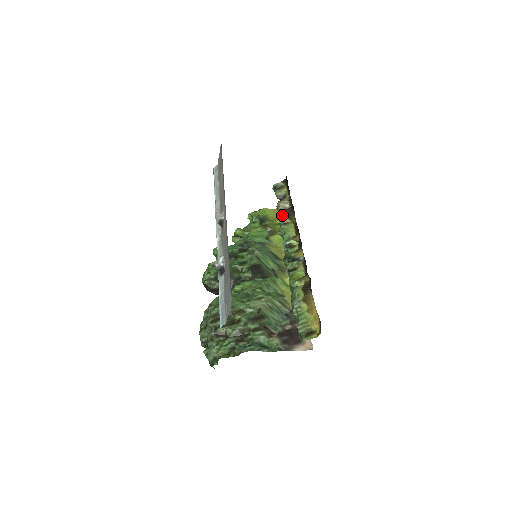
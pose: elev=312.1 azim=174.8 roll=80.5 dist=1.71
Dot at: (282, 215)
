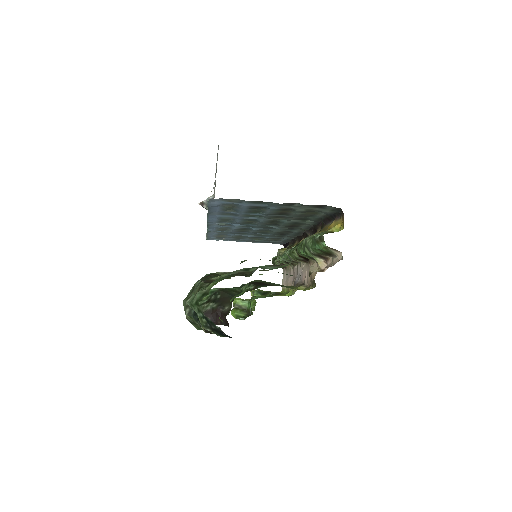
Dot at: occluded
